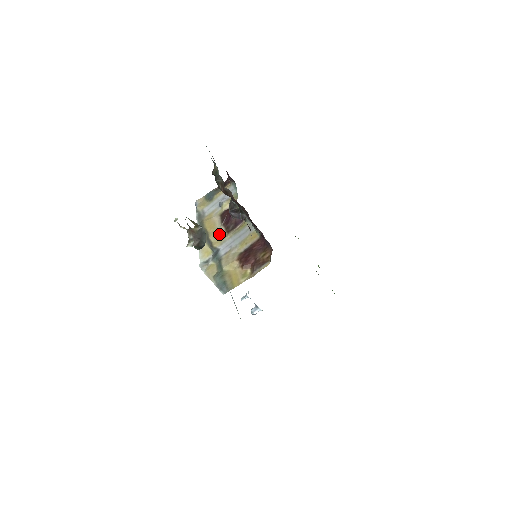
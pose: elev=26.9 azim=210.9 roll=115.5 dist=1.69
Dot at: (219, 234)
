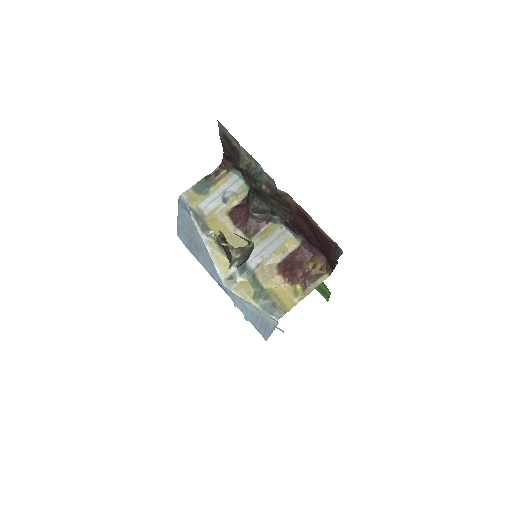
Dot at: (237, 240)
